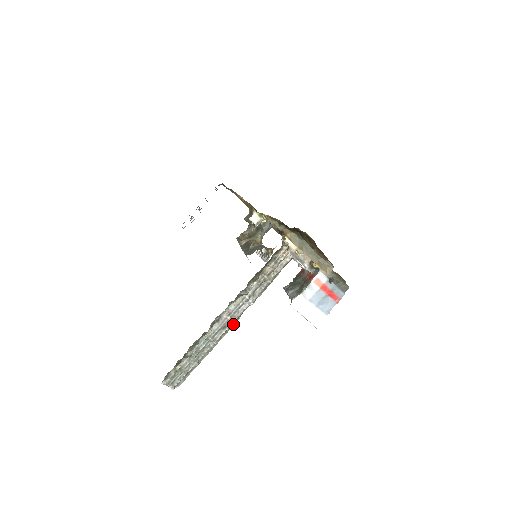
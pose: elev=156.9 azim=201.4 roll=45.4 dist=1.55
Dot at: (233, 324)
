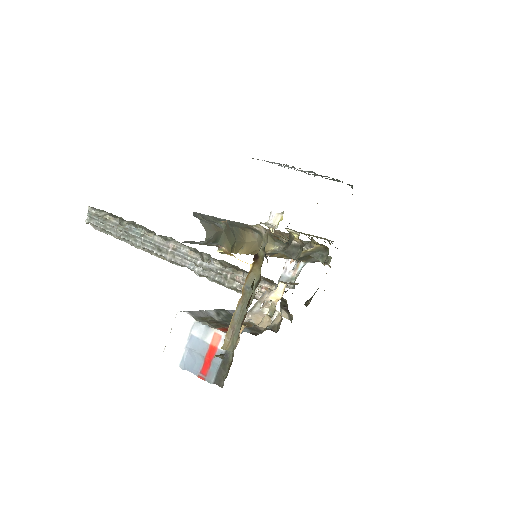
Dot at: occluded
